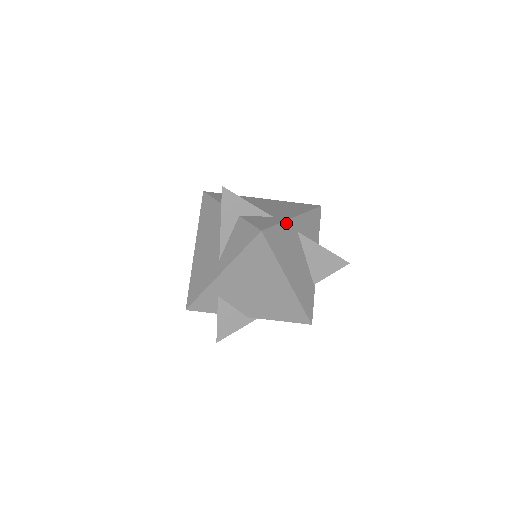
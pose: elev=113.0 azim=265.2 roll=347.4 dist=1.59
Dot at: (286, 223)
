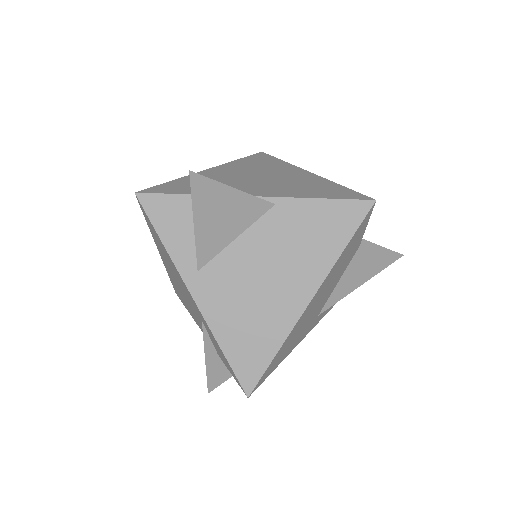
Dot at: occluded
